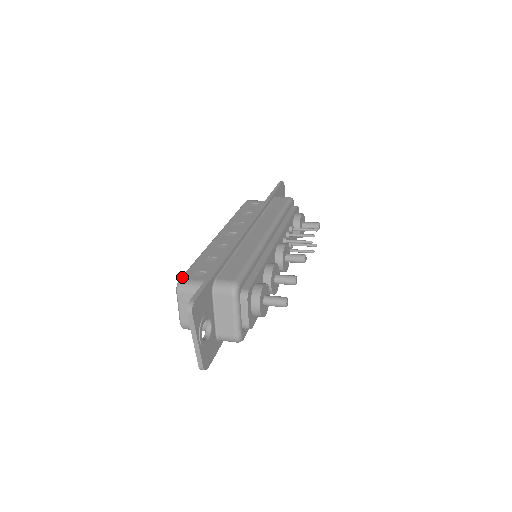
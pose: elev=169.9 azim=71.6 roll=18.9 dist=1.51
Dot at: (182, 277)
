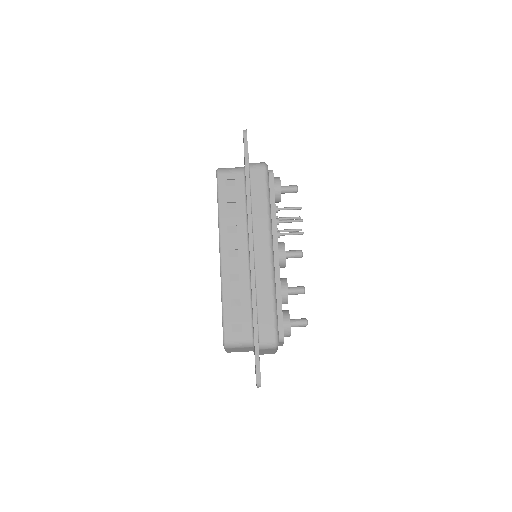
Dot at: (225, 337)
